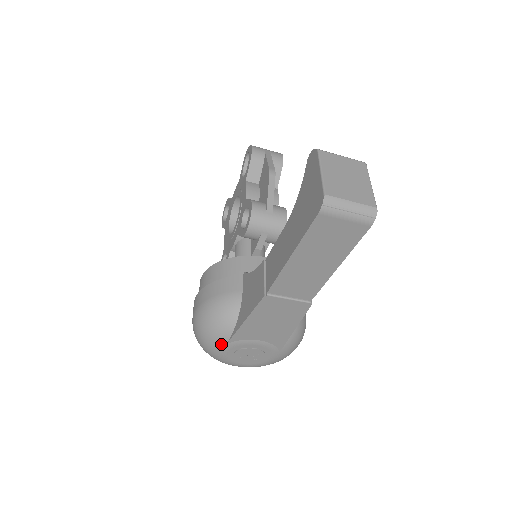
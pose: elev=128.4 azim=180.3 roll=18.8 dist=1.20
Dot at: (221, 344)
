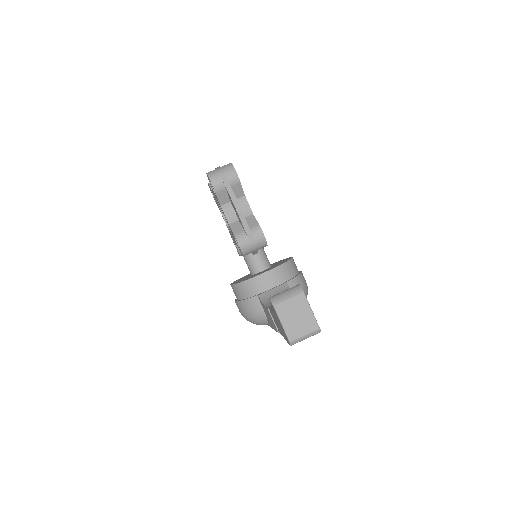
Dot at: occluded
